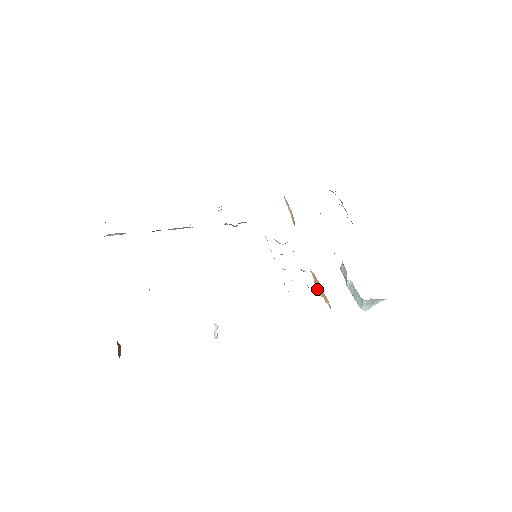
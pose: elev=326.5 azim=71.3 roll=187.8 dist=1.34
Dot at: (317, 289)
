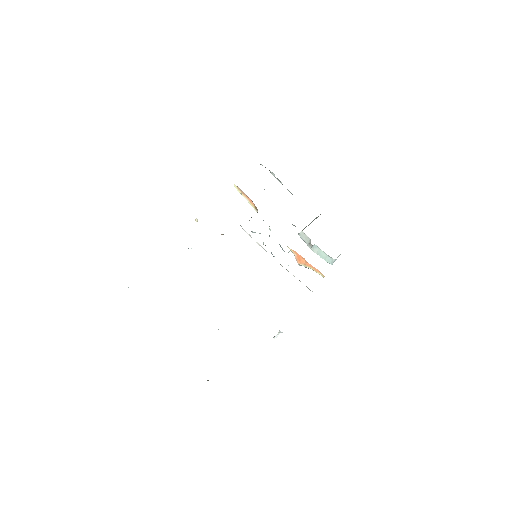
Dot at: (301, 262)
